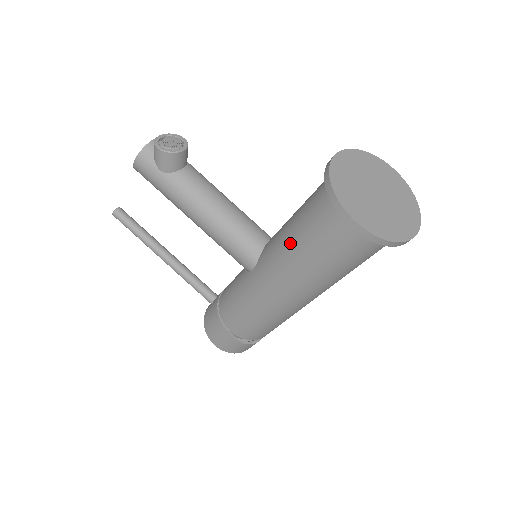
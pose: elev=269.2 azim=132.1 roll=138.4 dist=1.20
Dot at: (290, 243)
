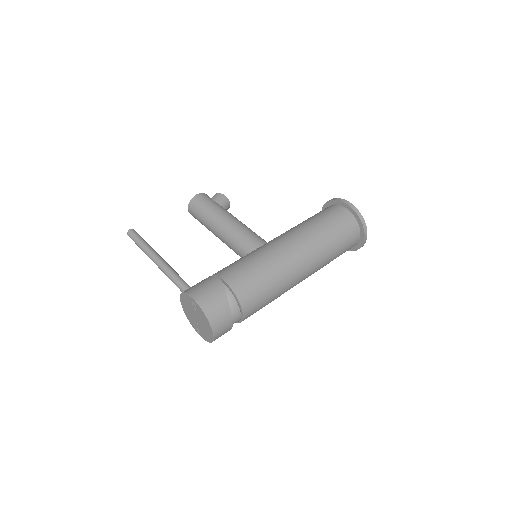
Dot at: (302, 223)
